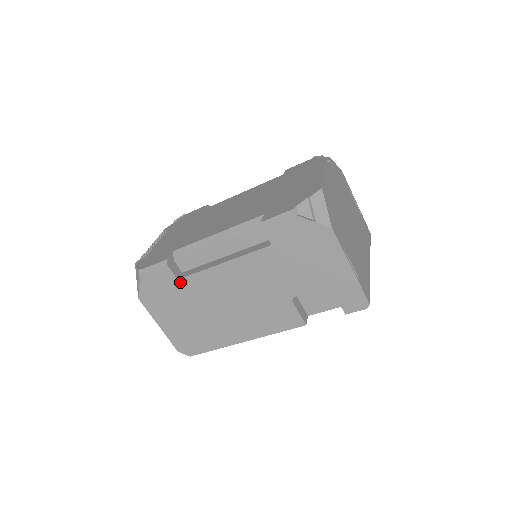
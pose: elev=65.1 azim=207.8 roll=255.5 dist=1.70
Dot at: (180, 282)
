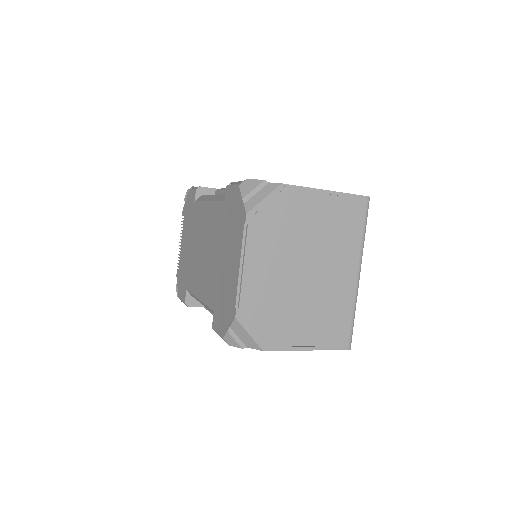
Dot at: occluded
